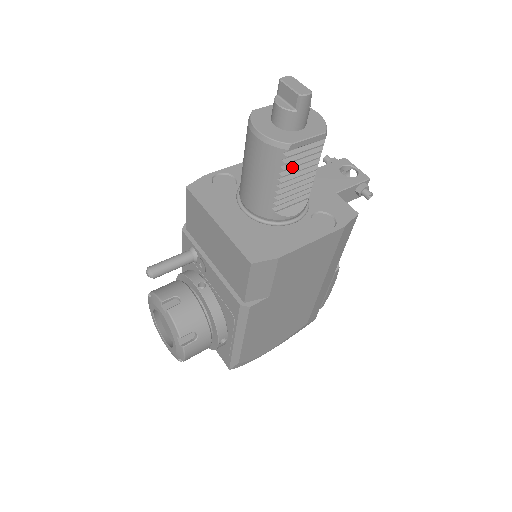
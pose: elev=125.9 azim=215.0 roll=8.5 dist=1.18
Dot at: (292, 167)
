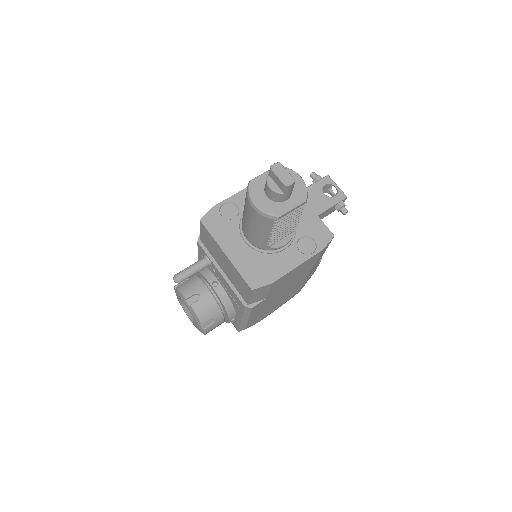
Dot at: (281, 224)
